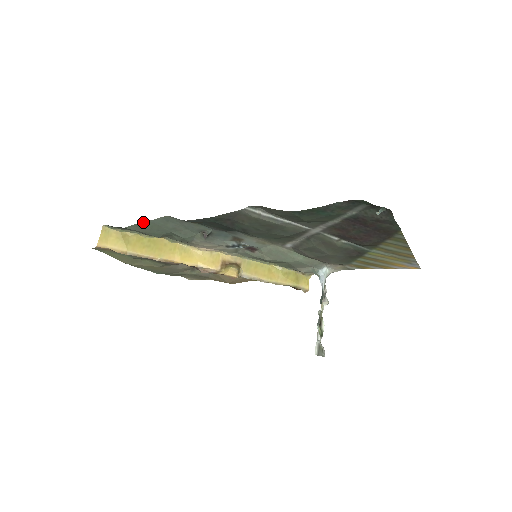
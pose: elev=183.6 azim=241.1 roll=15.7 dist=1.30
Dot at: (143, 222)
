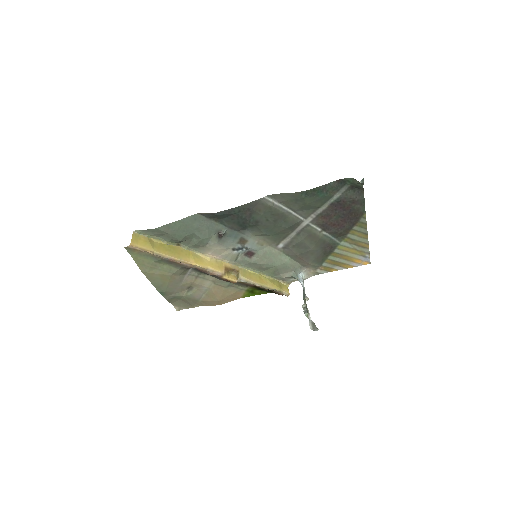
Dot at: (175, 221)
